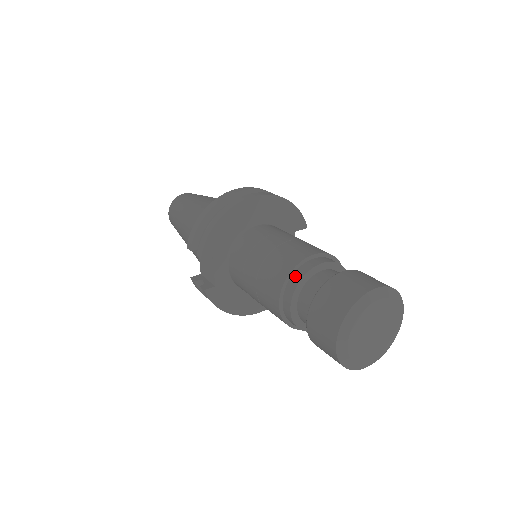
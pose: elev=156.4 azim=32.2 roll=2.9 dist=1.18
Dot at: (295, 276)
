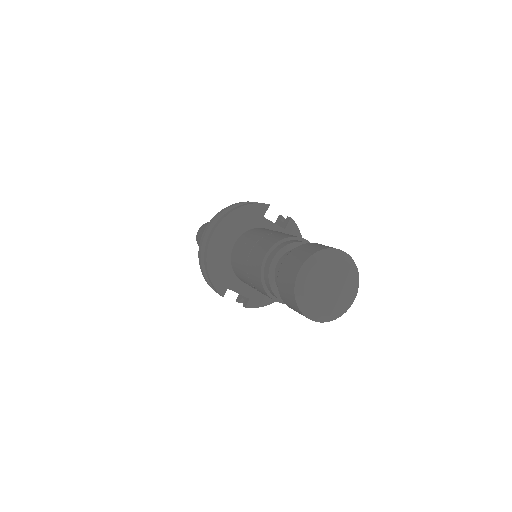
Dot at: (266, 281)
